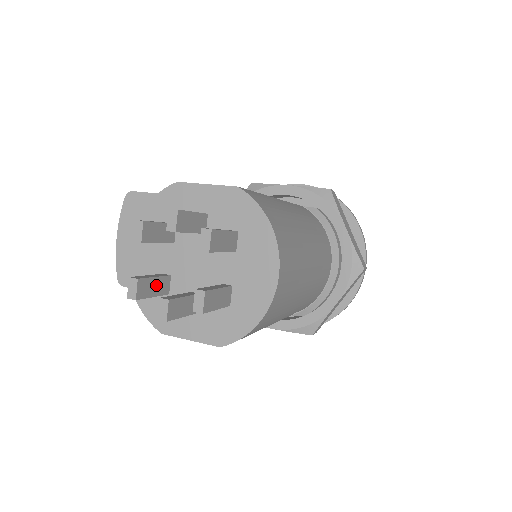
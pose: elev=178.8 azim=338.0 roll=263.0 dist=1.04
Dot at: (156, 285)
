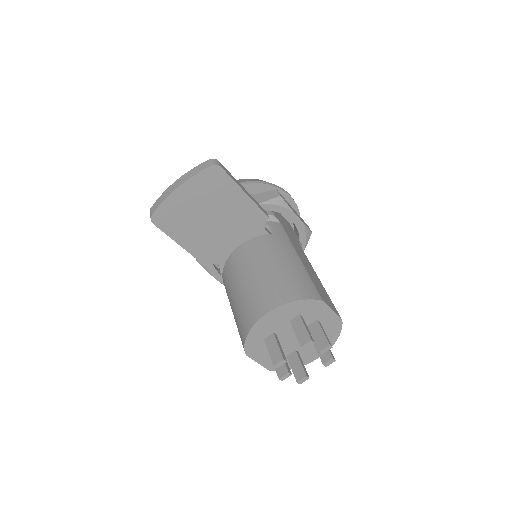
Dot at: occluded
